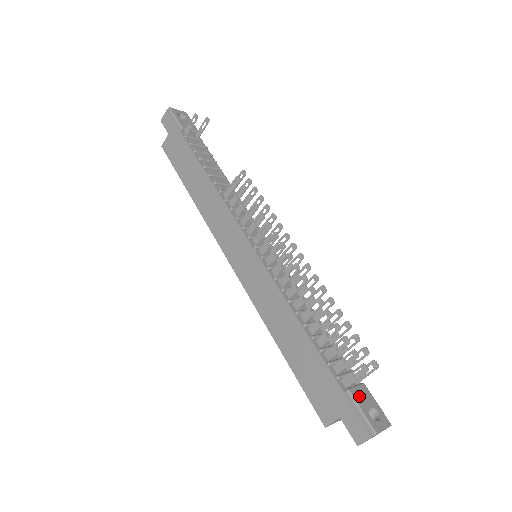
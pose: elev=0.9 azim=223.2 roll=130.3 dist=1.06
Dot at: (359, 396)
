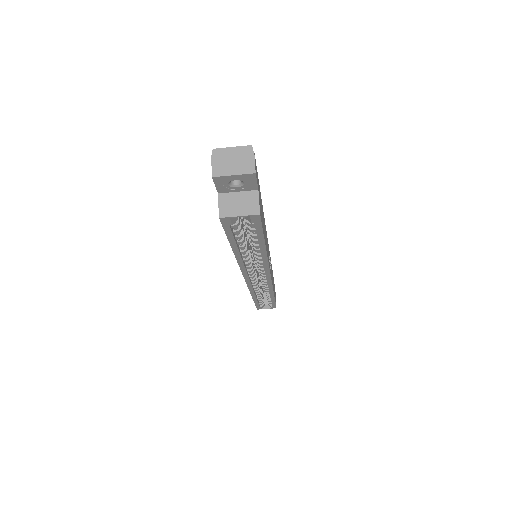
Dot at: occluded
